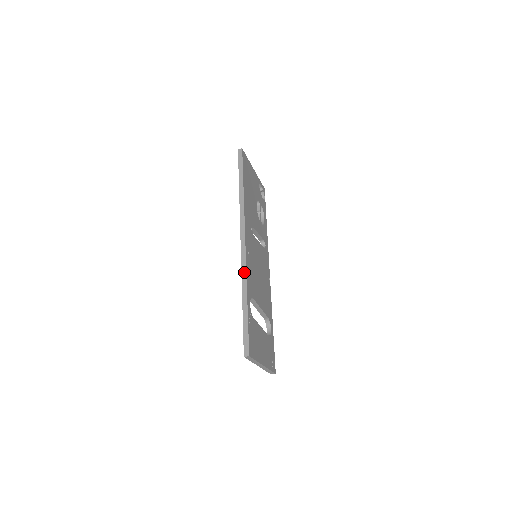
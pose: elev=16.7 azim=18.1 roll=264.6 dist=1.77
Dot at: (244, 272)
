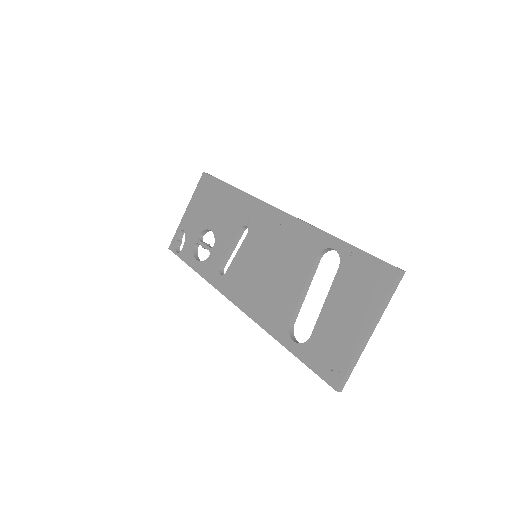
Dot at: occluded
